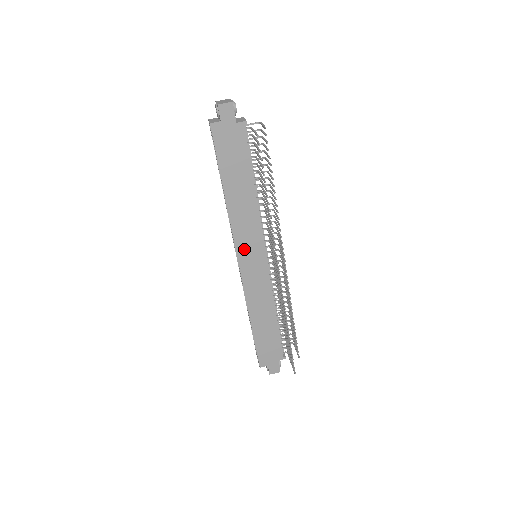
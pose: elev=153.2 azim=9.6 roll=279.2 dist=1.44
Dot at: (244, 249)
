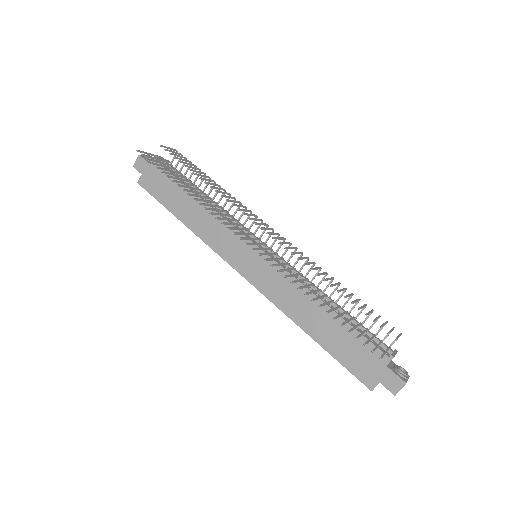
Dot at: (233, 256)
